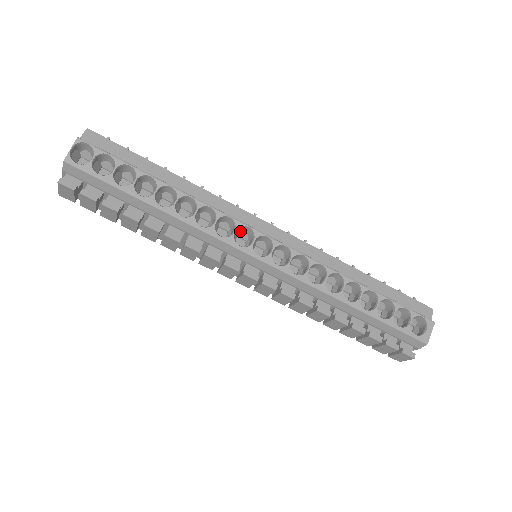
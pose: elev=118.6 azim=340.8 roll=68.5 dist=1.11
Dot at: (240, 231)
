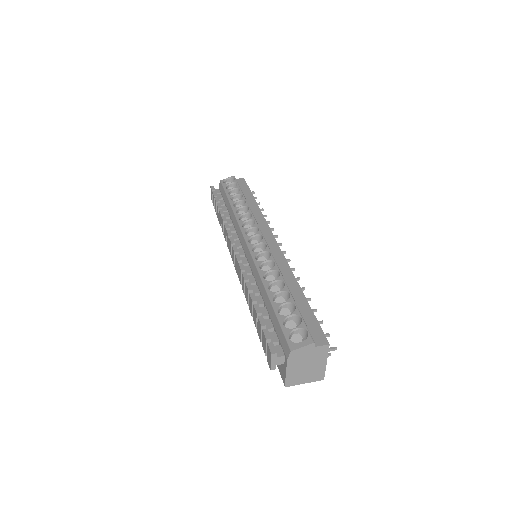
Dot at: occluded
